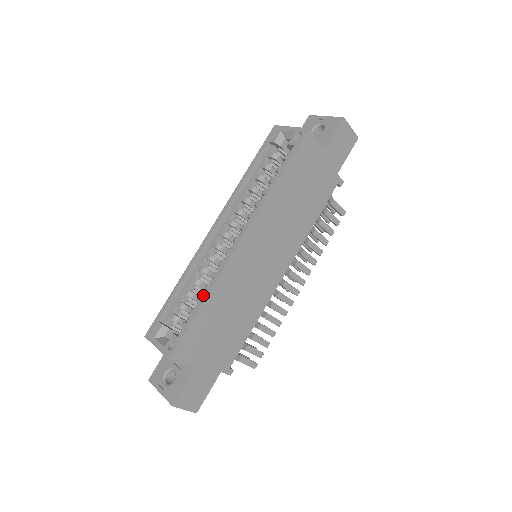
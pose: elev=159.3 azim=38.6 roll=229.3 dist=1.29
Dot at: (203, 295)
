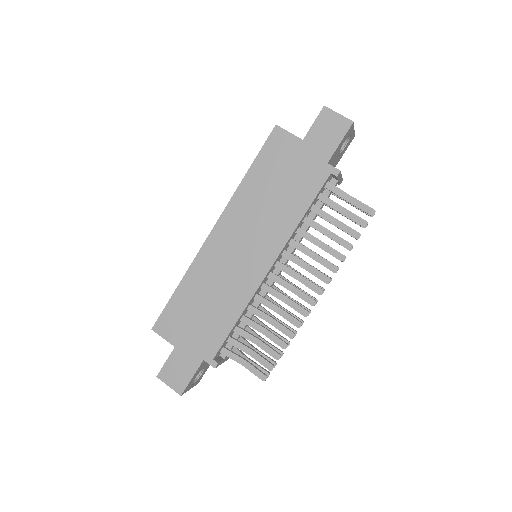
Dot at: (183, 279)
